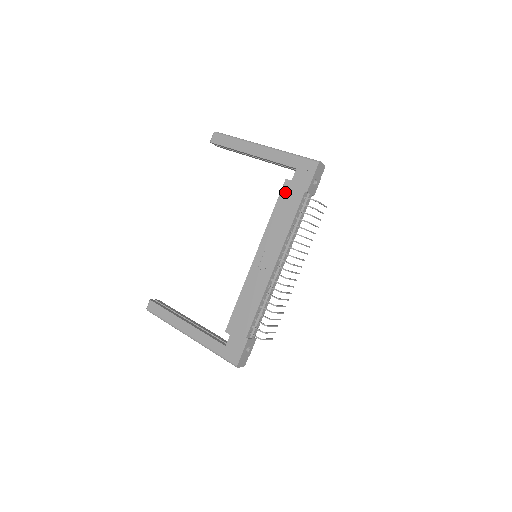
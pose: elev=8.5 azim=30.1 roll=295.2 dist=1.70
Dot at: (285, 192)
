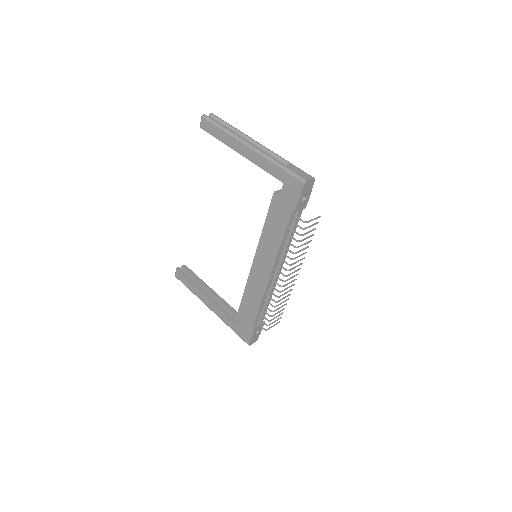
Dot at: (274, 206)
